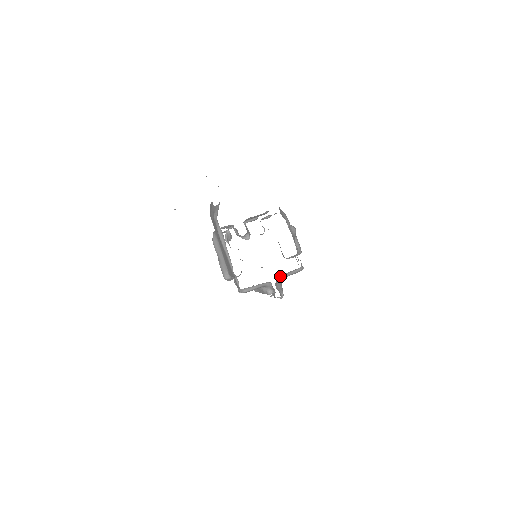
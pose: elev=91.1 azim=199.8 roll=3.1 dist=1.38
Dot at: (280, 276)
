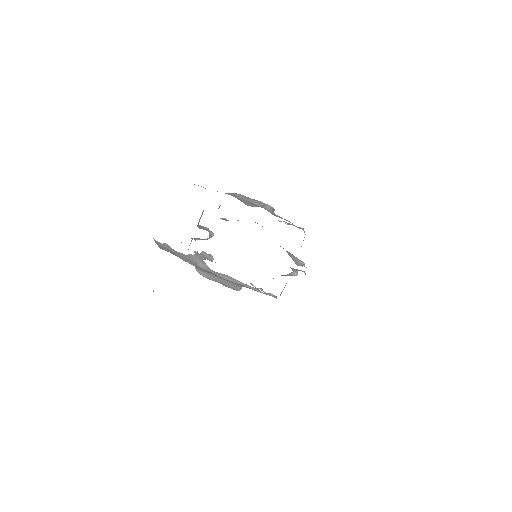
Dot at: occluded
